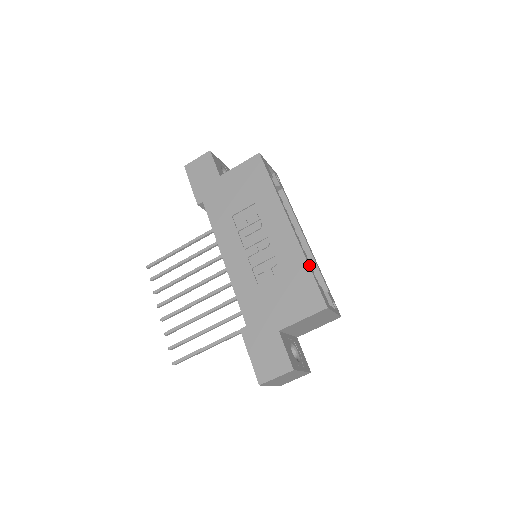
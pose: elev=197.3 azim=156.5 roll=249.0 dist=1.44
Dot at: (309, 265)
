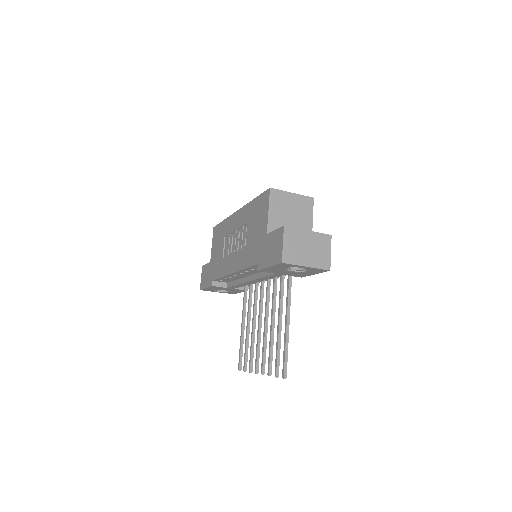
Dot at: (254, 200)
